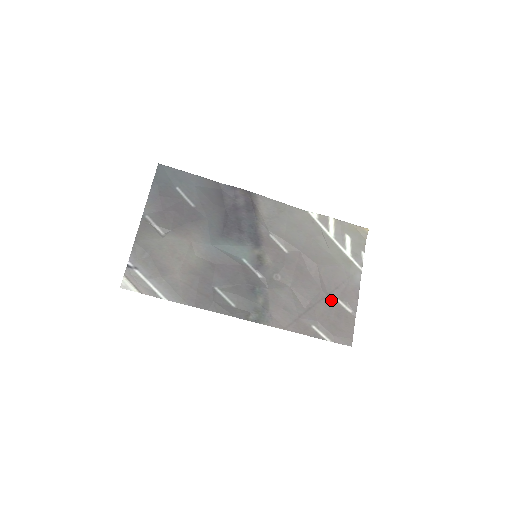
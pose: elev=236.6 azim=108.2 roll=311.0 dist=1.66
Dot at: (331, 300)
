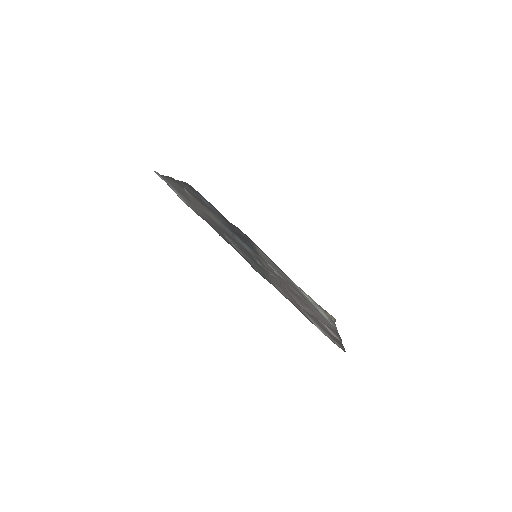
Dot at: (318, 320)
